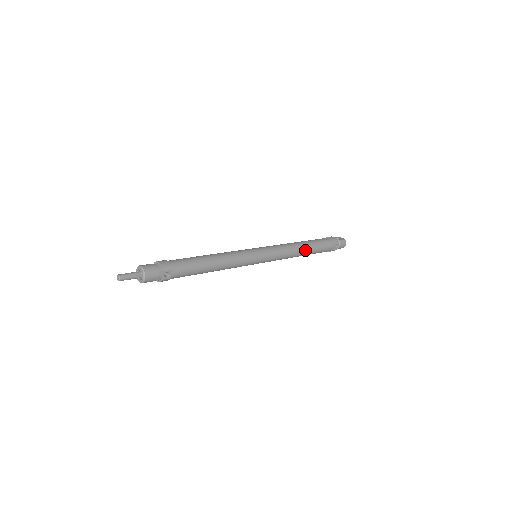
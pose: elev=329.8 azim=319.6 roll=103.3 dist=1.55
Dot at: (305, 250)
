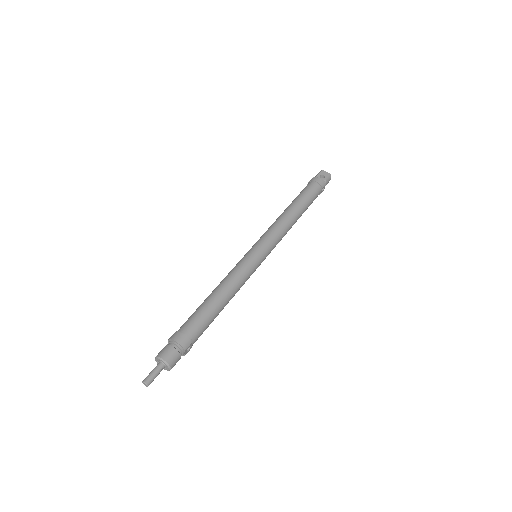
Dot at: (298, 217)
